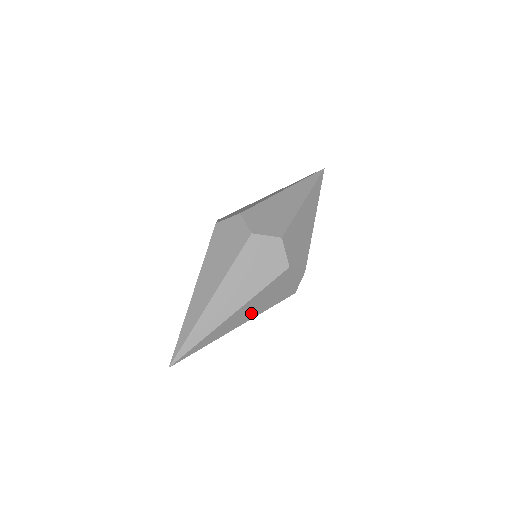
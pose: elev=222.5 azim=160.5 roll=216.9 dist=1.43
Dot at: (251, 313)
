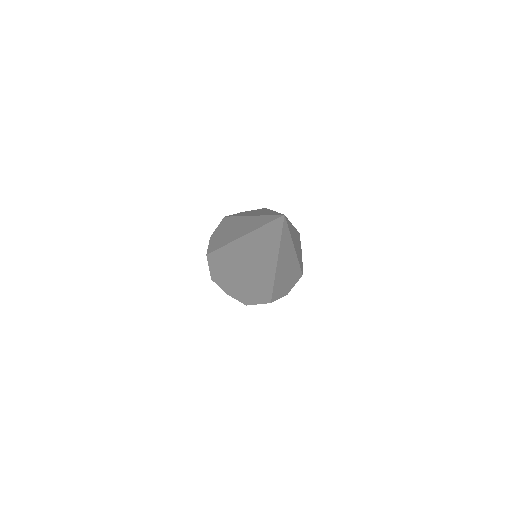
Dot at: occluded
